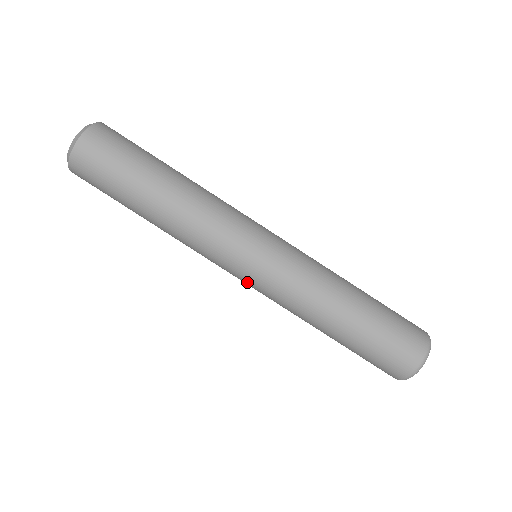
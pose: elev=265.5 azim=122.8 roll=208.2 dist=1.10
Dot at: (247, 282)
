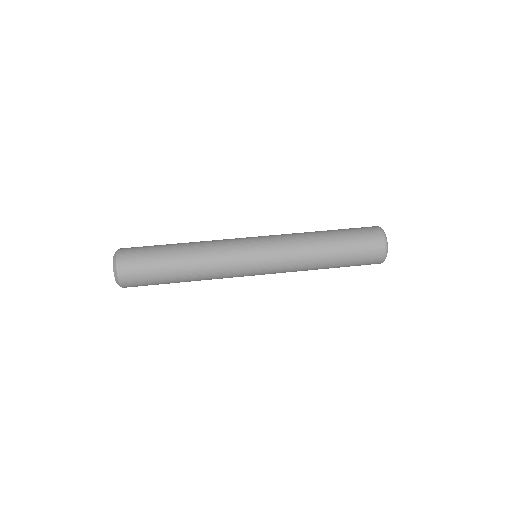
Dot at: (262, 256)
